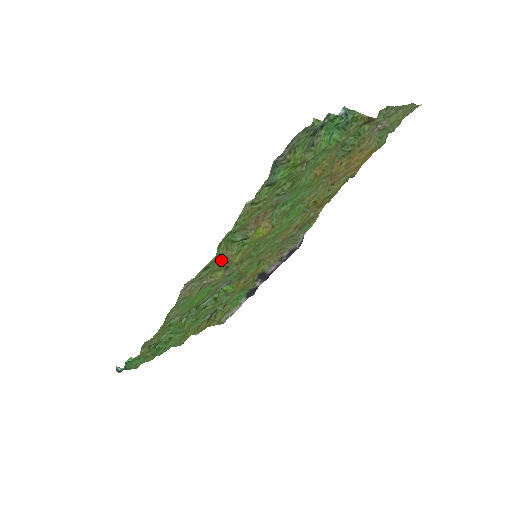
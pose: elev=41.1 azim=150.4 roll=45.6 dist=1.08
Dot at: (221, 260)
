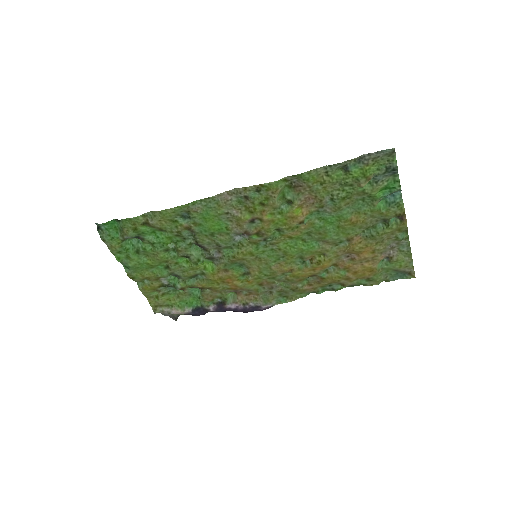
Dot at: (265, 200)
